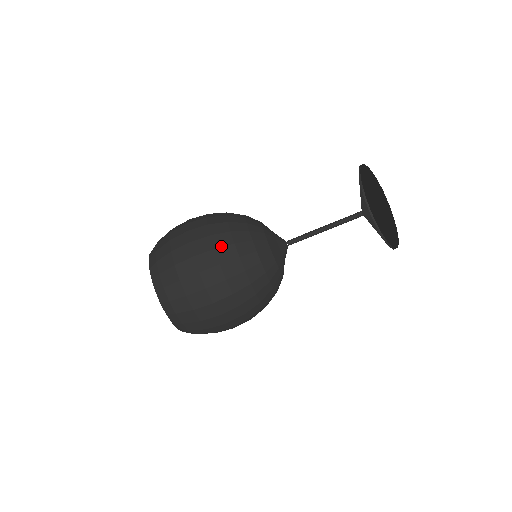
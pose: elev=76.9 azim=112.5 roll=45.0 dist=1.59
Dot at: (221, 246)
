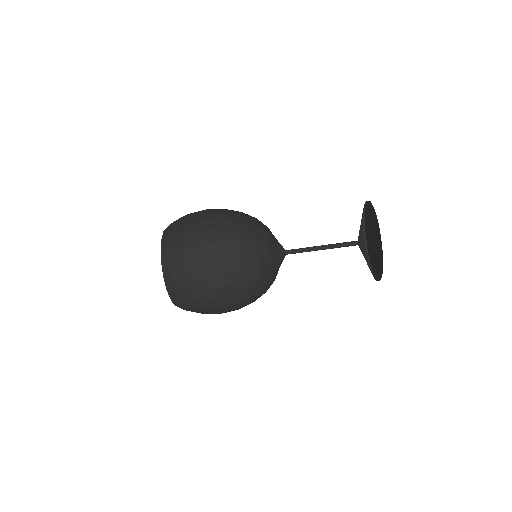
Dot at: (237, 294)
